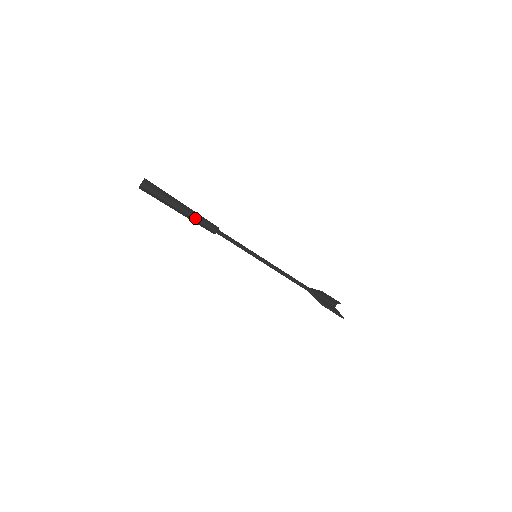
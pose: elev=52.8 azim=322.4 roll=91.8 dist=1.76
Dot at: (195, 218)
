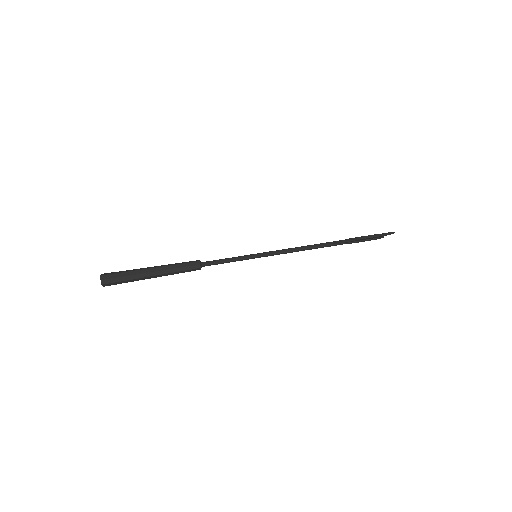
Dot at: (170, 268)
